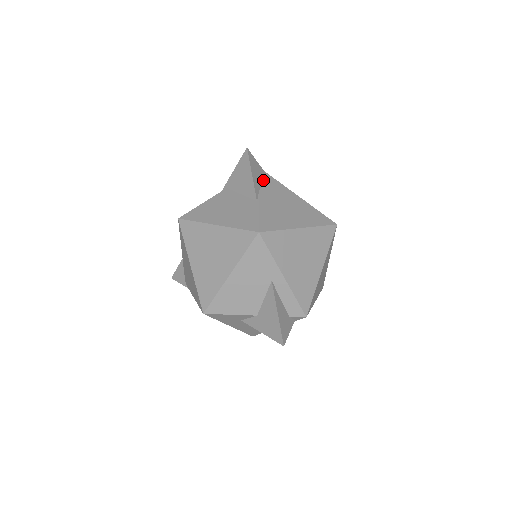
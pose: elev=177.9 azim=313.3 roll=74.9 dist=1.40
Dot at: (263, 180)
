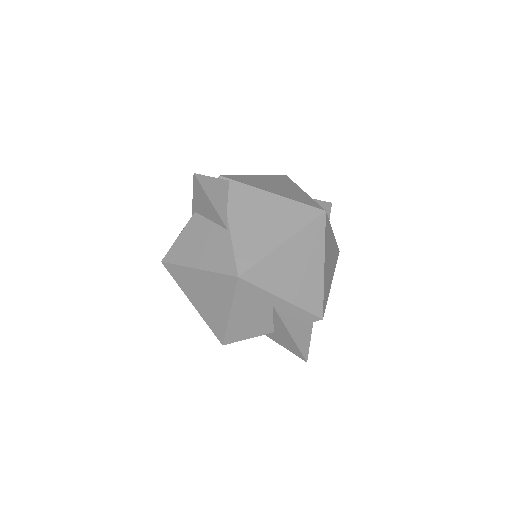
Dot at: (228, 193)
